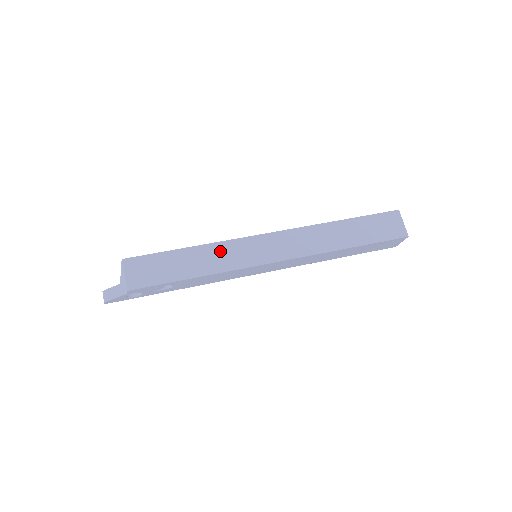
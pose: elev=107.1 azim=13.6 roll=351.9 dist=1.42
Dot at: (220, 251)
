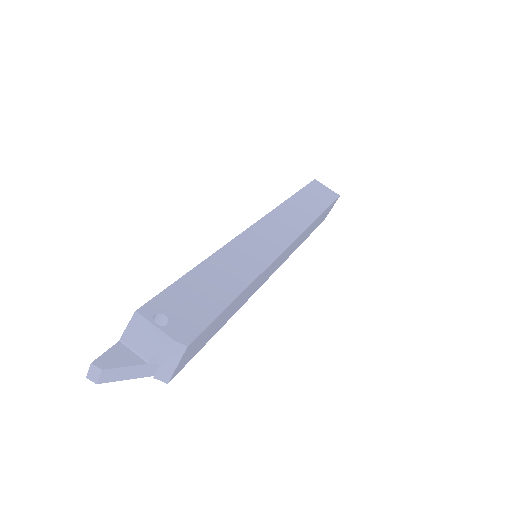
Dot at: occluded
